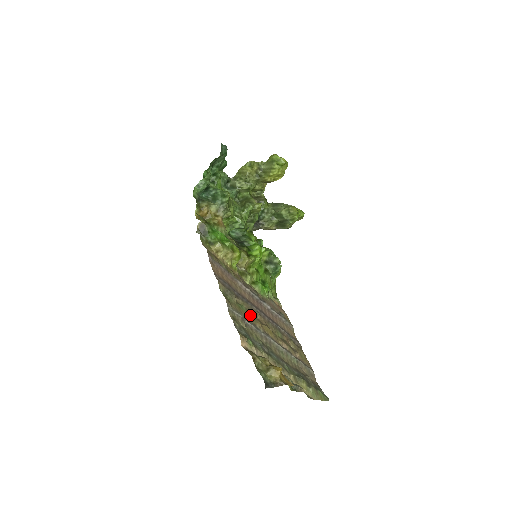
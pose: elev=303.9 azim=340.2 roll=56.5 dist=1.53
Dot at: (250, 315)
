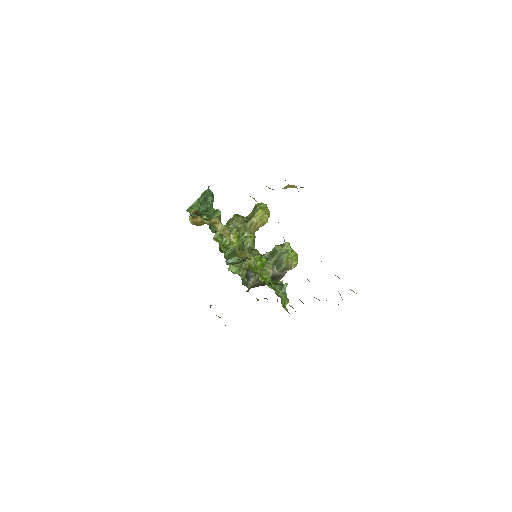
Dot at: occluded
